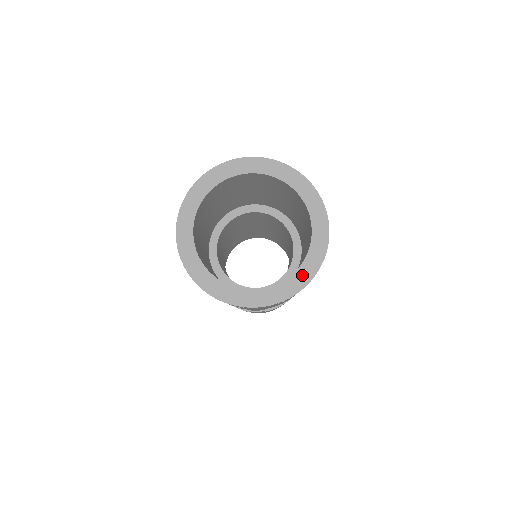
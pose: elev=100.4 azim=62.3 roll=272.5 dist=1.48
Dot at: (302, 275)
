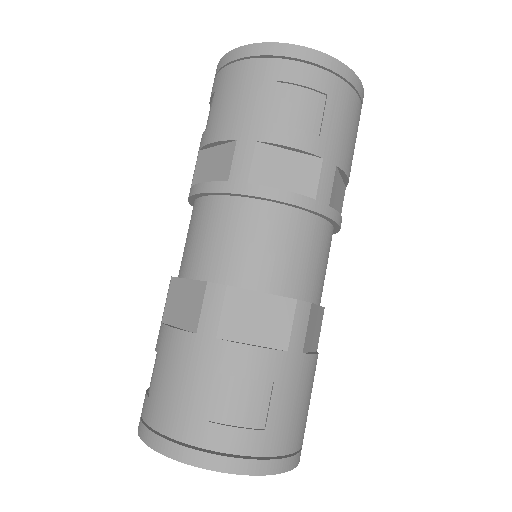
Dot at: occluded
